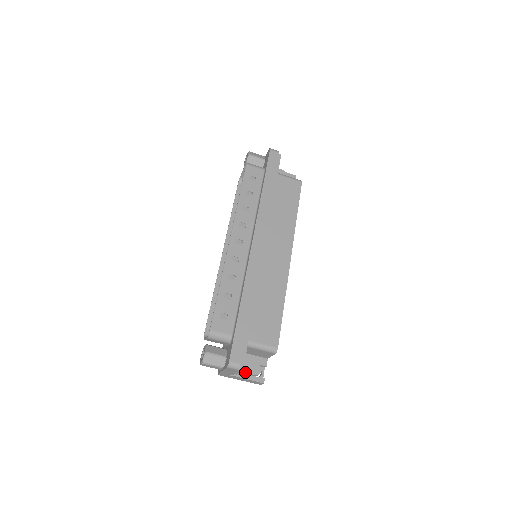
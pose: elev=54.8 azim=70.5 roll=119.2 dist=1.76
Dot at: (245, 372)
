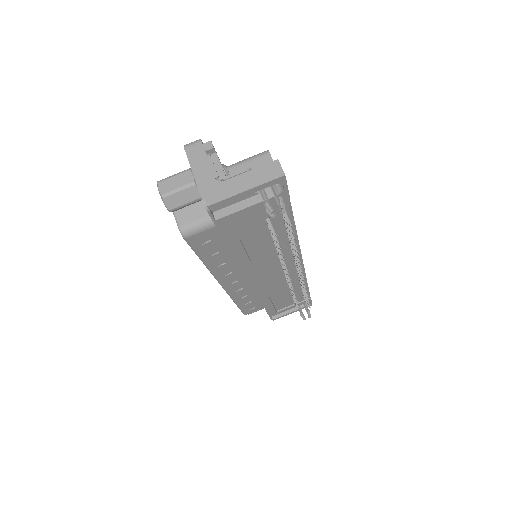
Dot at: occluded
